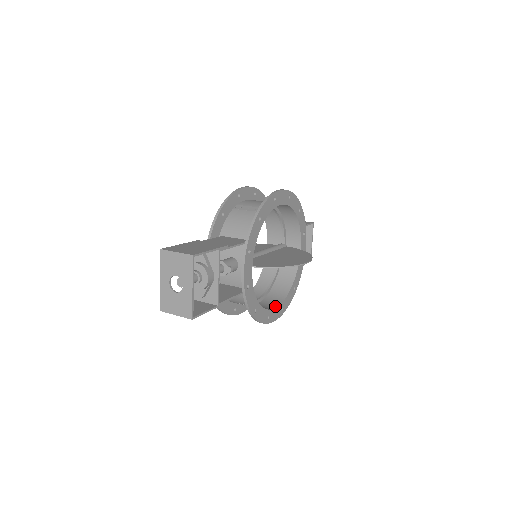
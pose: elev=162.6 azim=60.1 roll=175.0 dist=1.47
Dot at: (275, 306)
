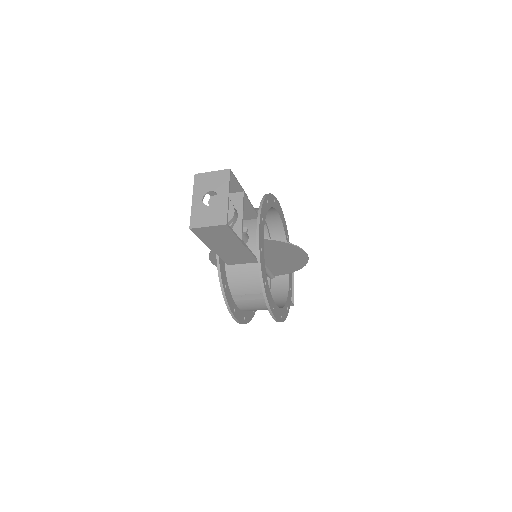
Dot at: (276, 306)
